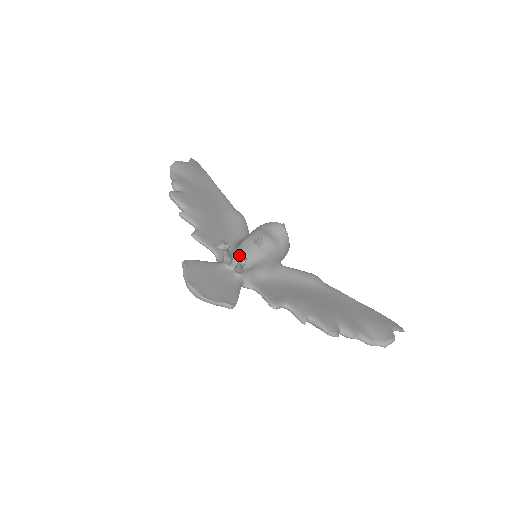
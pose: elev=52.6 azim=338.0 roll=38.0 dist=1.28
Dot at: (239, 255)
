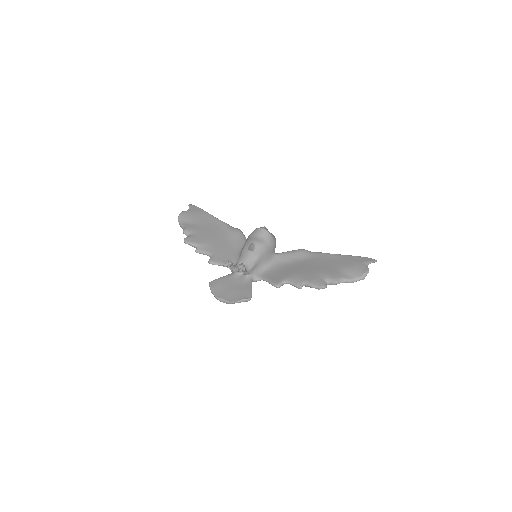
Dot at: occluded
